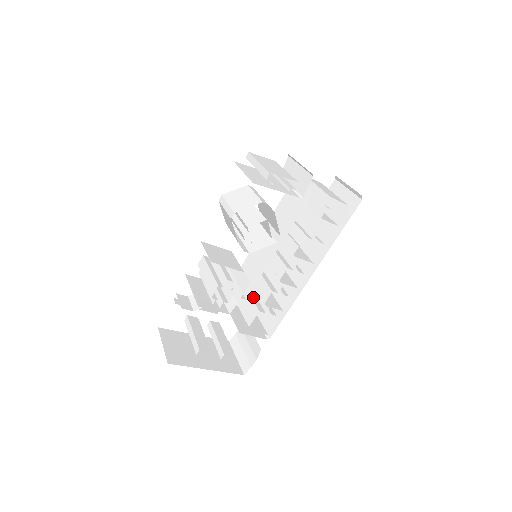
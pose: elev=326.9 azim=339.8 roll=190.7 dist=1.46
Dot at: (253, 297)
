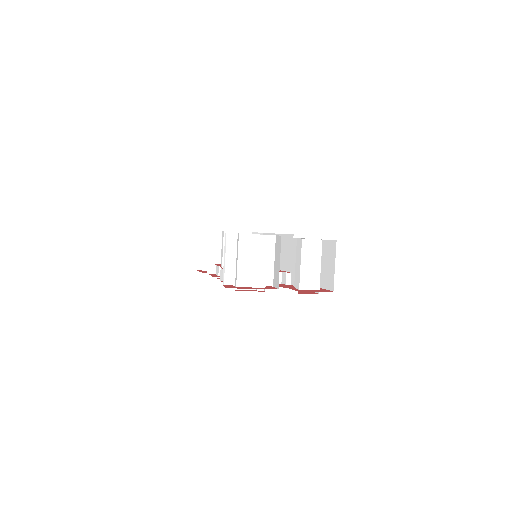
Dot at: occluded
